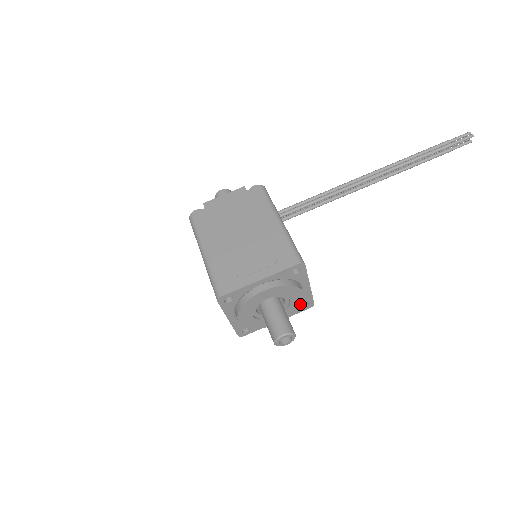
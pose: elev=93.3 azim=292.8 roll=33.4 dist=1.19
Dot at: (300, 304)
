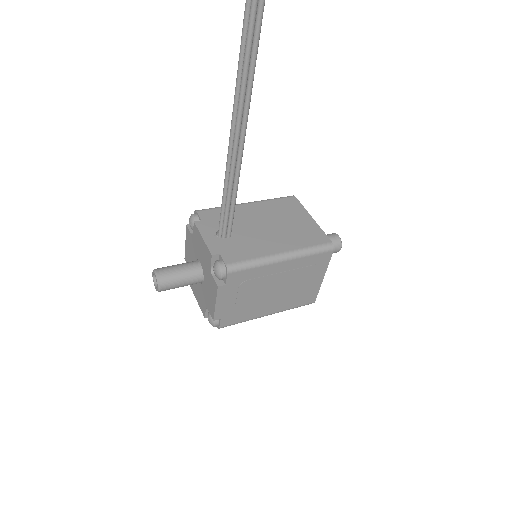
Dot at: occluded
